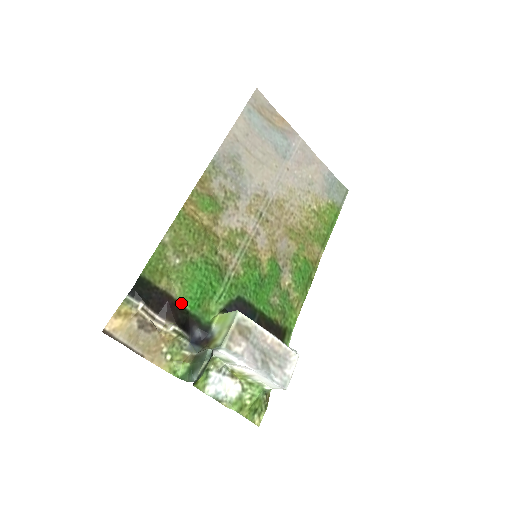
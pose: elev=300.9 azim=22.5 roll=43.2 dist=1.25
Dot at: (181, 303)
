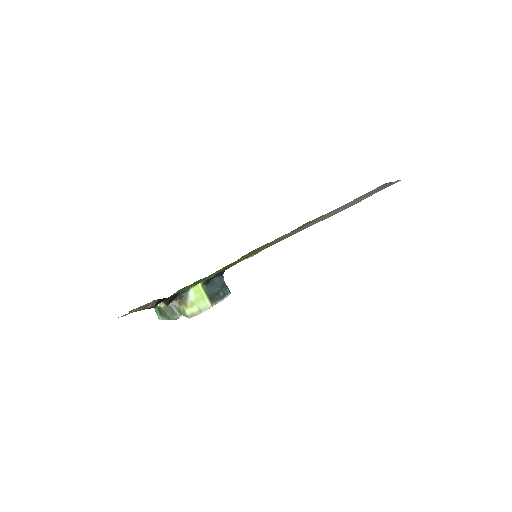
Dot at: (179, 292)
